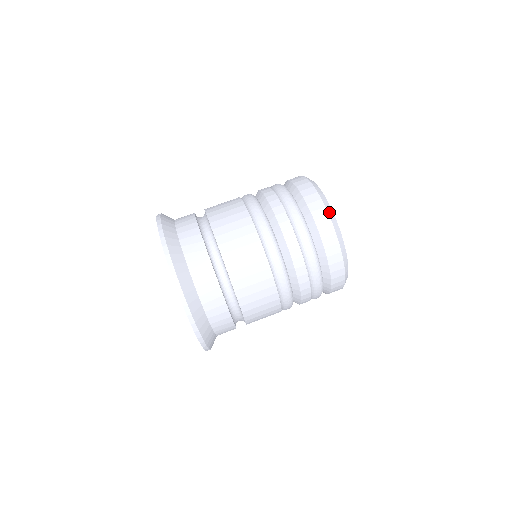
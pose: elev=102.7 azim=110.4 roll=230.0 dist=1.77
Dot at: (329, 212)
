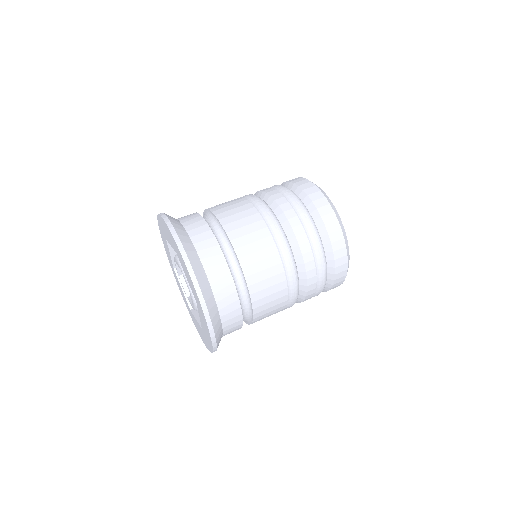
Dot at: occluded
